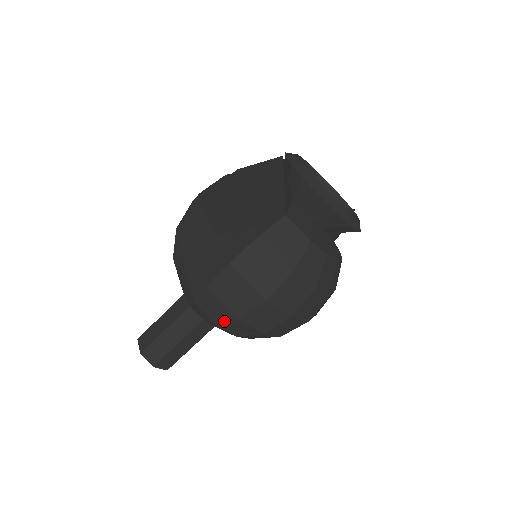
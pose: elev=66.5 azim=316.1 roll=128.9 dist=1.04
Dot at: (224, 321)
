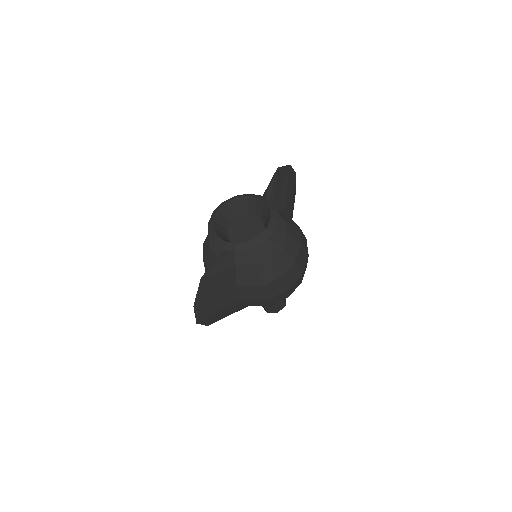
Dot at: occluded
